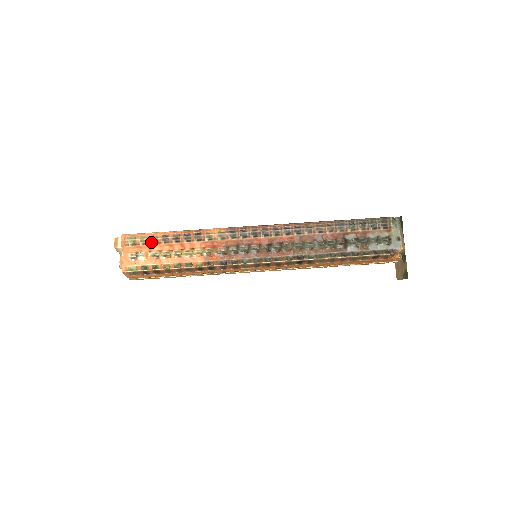
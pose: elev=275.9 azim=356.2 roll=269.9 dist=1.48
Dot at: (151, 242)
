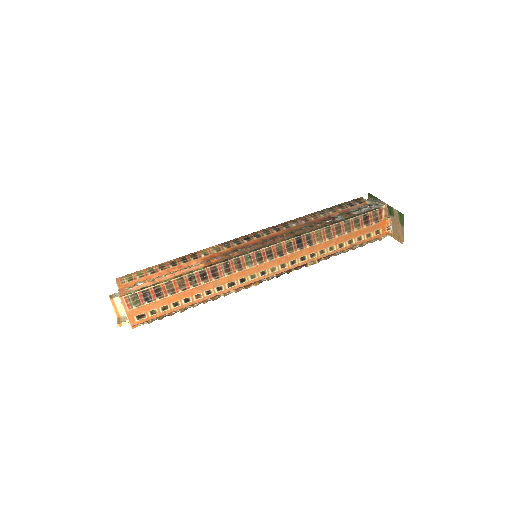
Dot at: (148, 273)
